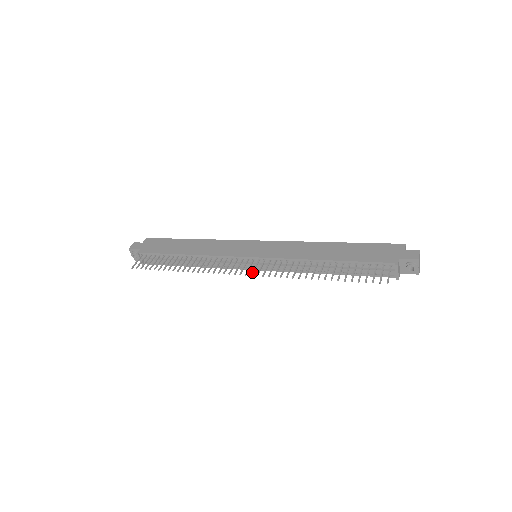
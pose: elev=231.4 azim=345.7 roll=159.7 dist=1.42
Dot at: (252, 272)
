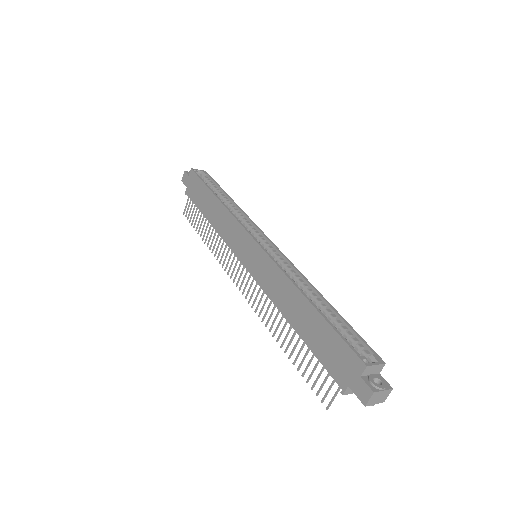
Dot at: (243, 291)
